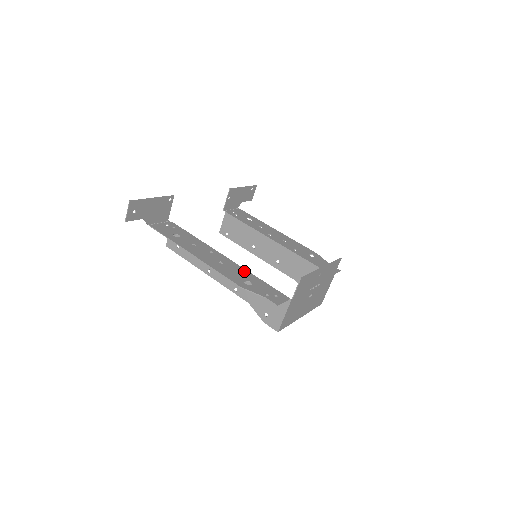
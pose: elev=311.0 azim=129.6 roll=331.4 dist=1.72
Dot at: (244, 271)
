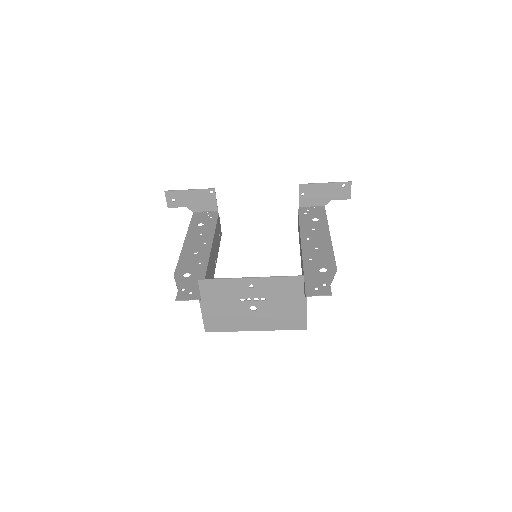
Dot at: (203, 264)
